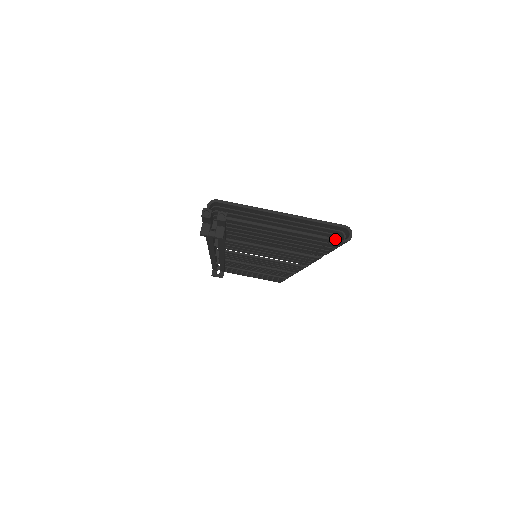
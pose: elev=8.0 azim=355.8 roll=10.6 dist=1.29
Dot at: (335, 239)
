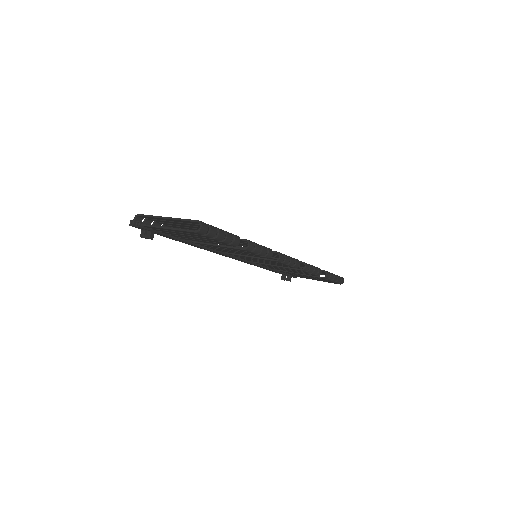
Dot at: (191, 231)
